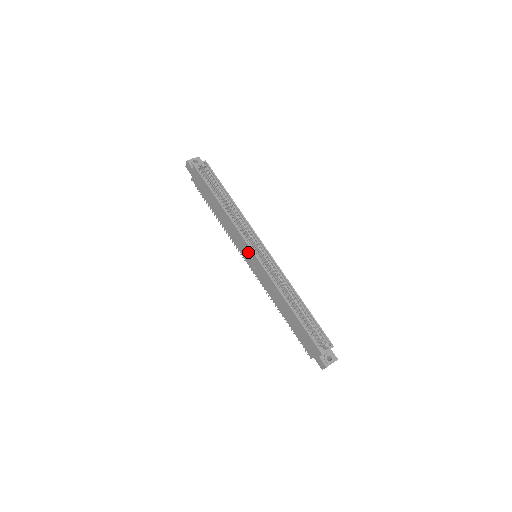
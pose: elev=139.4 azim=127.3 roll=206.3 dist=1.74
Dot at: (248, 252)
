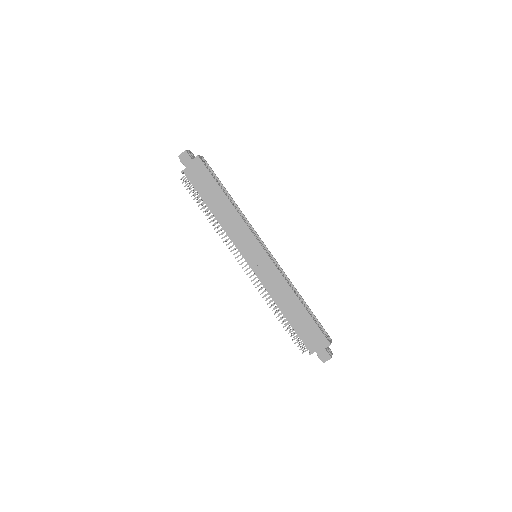
Dot at: (255, 250)
